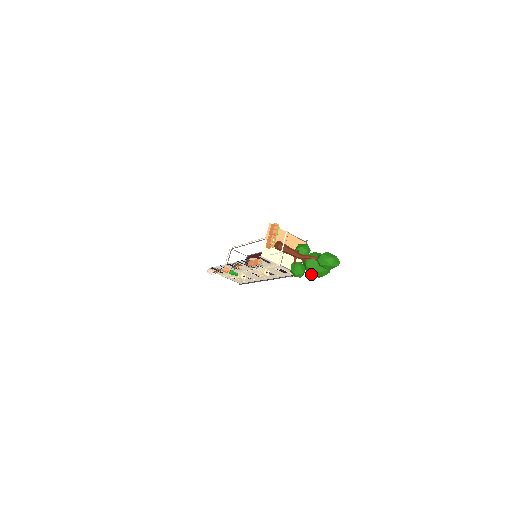
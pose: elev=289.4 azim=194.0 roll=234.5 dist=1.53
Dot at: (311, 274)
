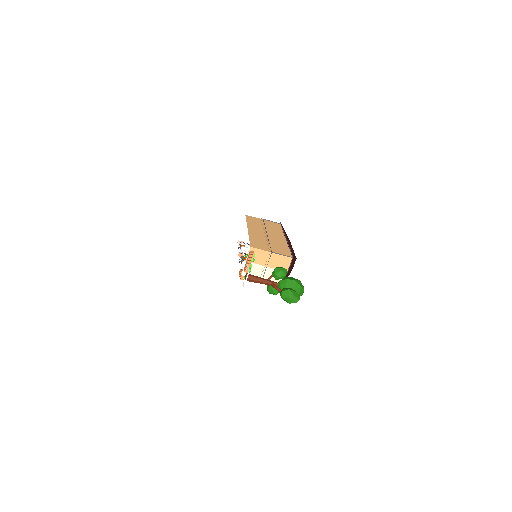
Dot at: occluded
